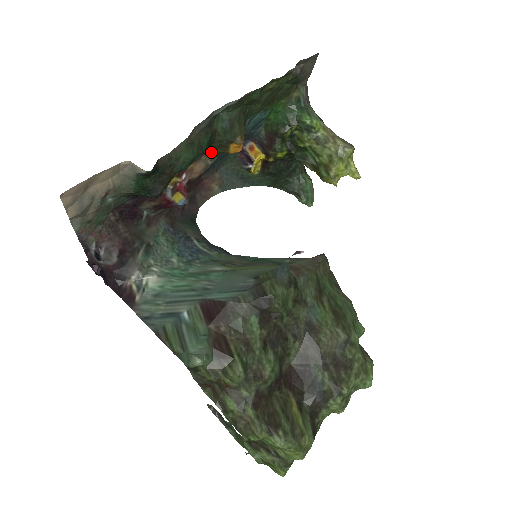
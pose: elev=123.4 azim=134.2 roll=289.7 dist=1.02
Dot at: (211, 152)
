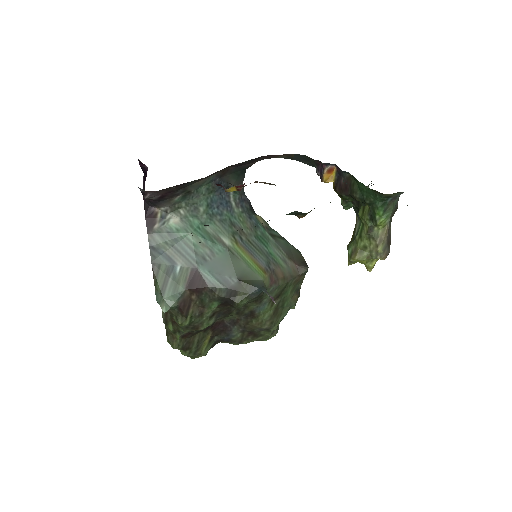
Dot at: occluded
